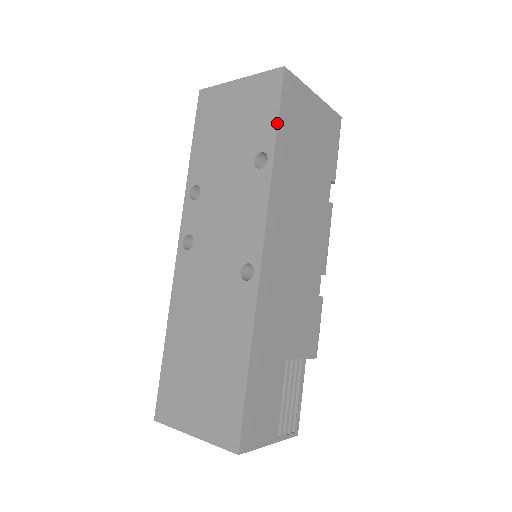
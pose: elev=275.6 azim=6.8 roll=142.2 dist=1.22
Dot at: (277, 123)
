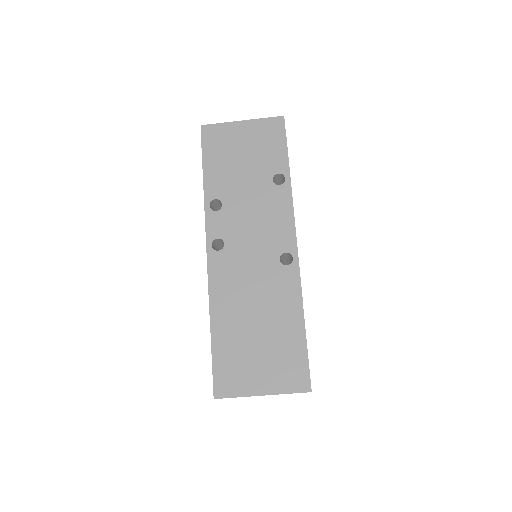
Dot at: occluded
